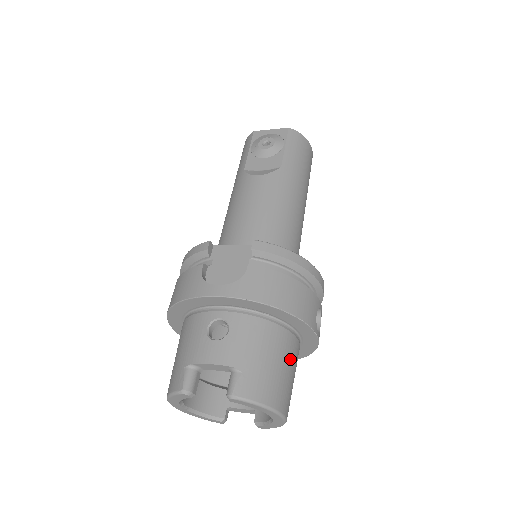
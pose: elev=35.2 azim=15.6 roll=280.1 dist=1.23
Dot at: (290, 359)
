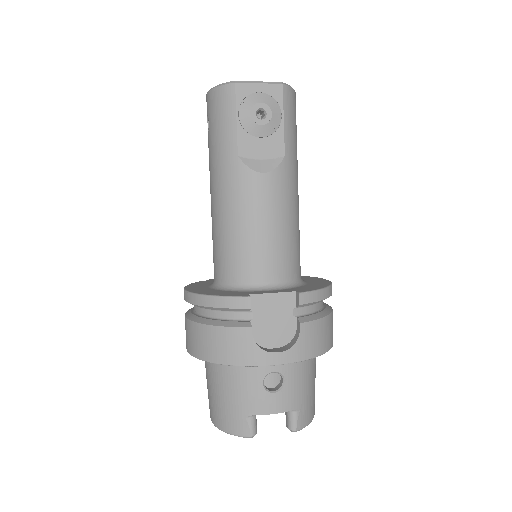
Dot at: occluded
